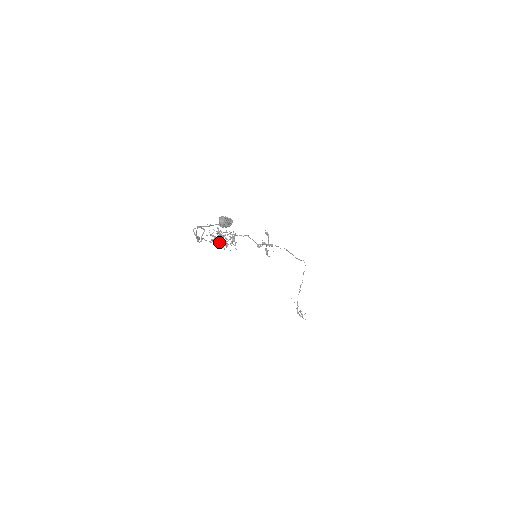
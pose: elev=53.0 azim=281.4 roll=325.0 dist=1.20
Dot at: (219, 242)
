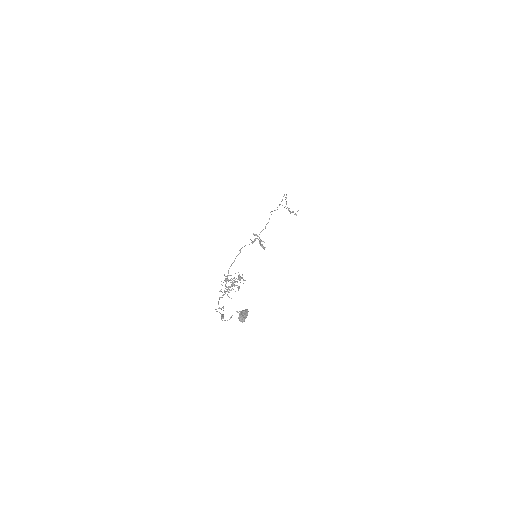
Dot at: (231, 286)
